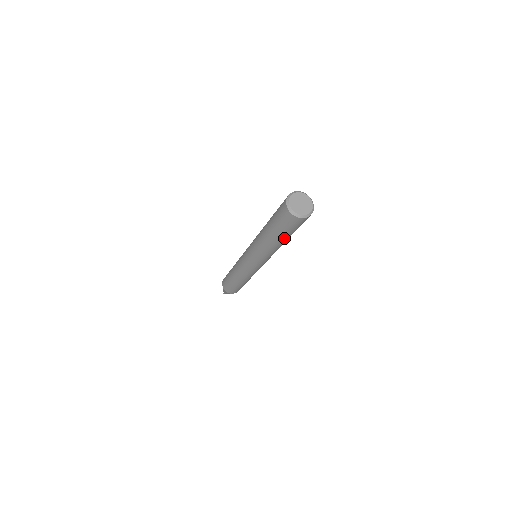
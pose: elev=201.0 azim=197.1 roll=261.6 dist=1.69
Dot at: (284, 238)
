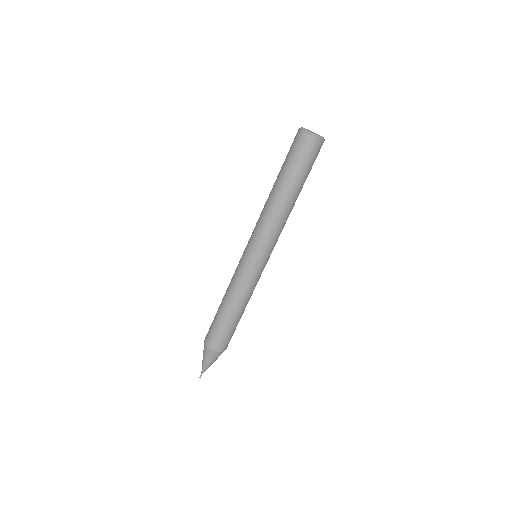
Dot at: (297, 185)
